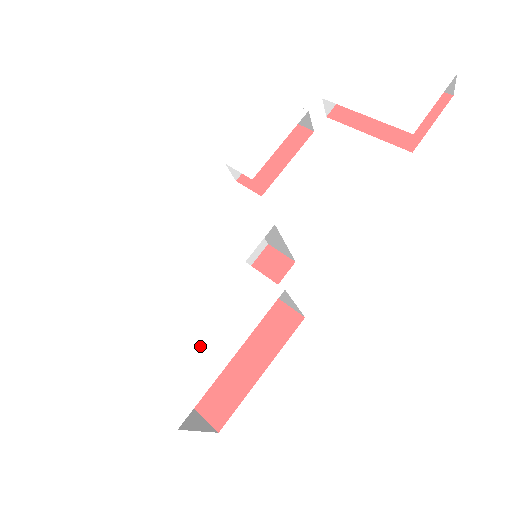
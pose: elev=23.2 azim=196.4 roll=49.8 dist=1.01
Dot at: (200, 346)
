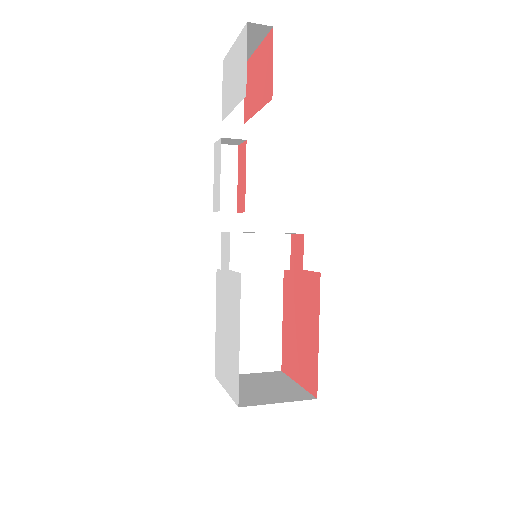
Dot at: (232, 344)
